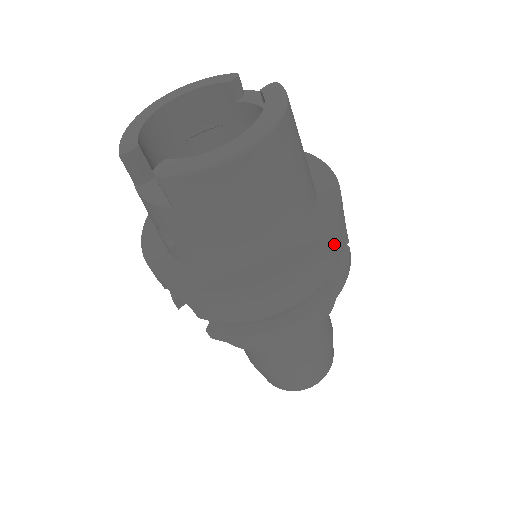
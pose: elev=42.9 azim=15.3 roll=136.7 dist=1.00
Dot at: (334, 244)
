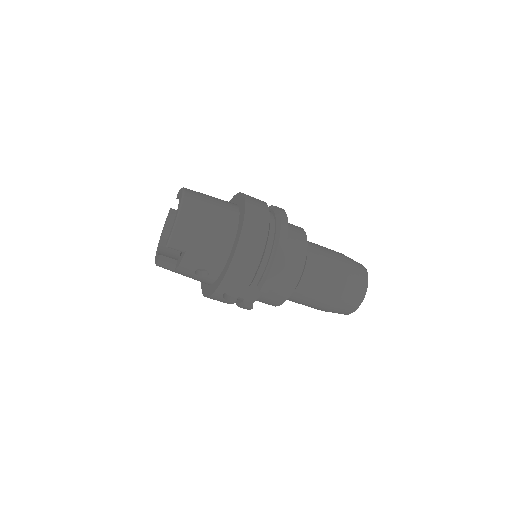
Dot at: (255, 205)
